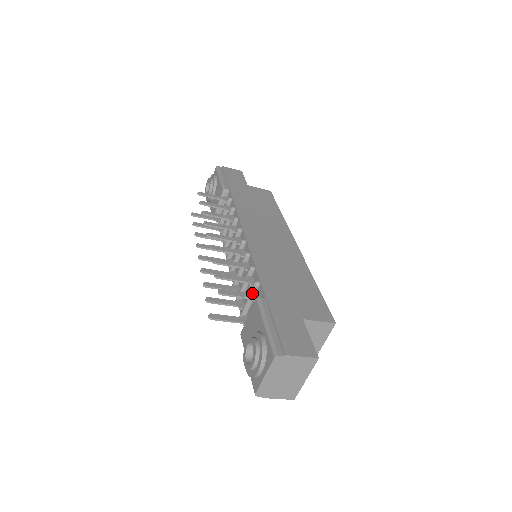
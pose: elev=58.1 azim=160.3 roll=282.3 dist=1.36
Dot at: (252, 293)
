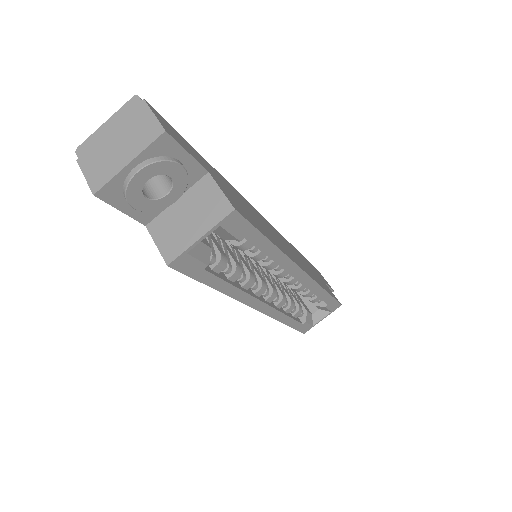
Dot at: occluded
